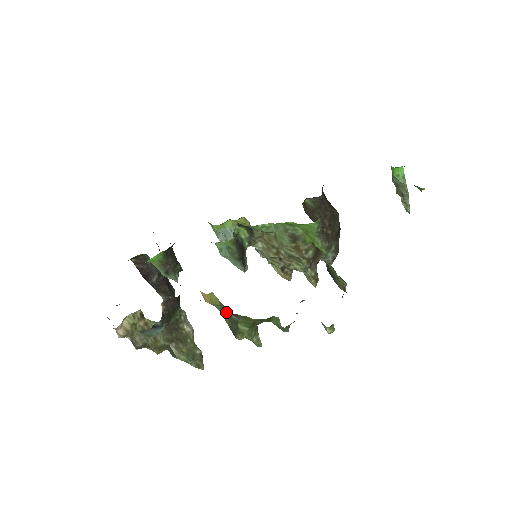
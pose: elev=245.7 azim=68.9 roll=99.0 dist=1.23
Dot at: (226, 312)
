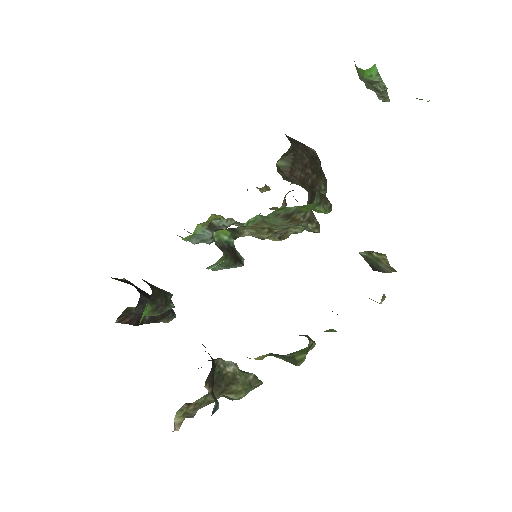
Dot at: (276, 355)
